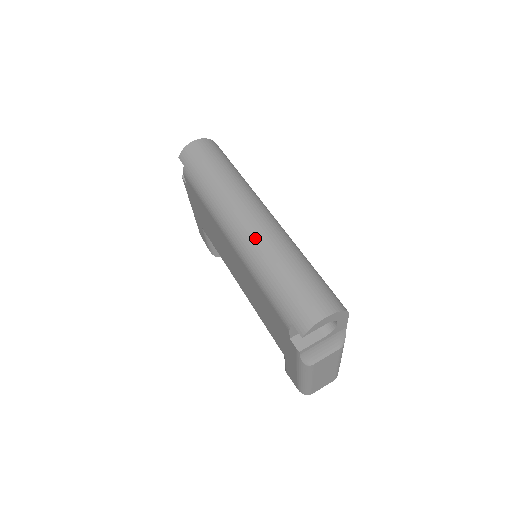
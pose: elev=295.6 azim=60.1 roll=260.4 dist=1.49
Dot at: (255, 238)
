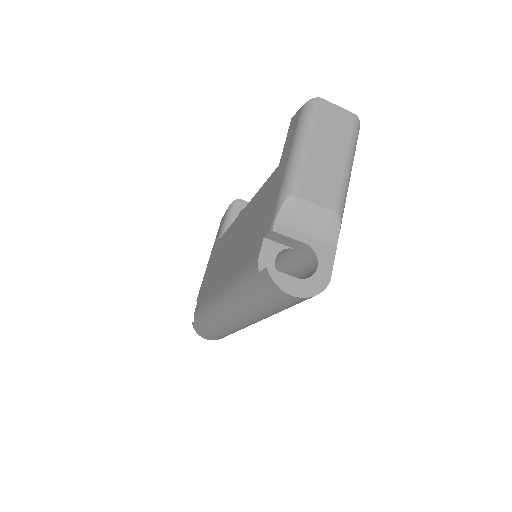
Dot at: (222, 324)
